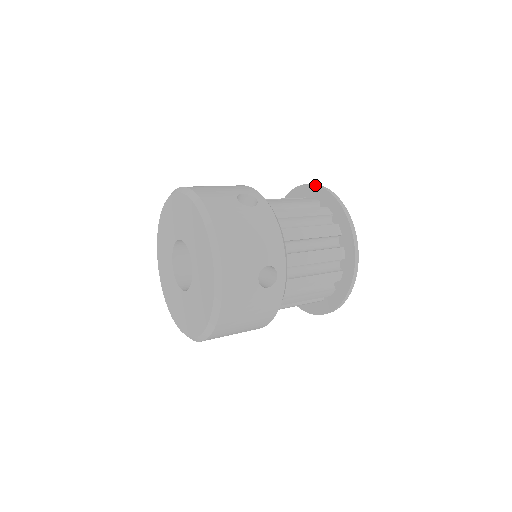
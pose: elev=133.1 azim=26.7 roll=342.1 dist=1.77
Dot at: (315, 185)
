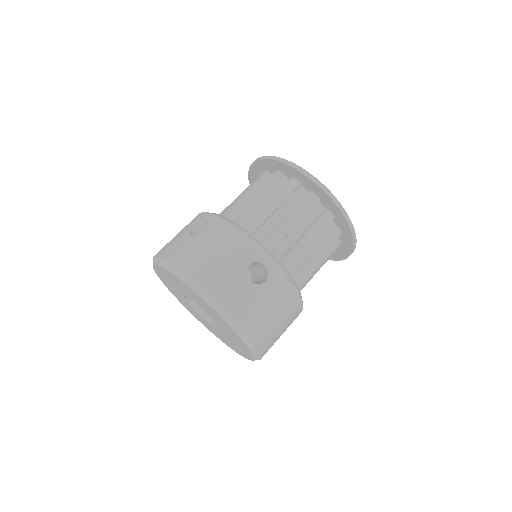
Dot at: (254, 162)
